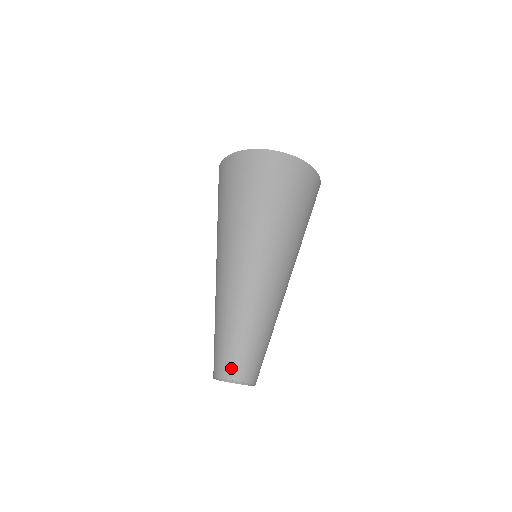
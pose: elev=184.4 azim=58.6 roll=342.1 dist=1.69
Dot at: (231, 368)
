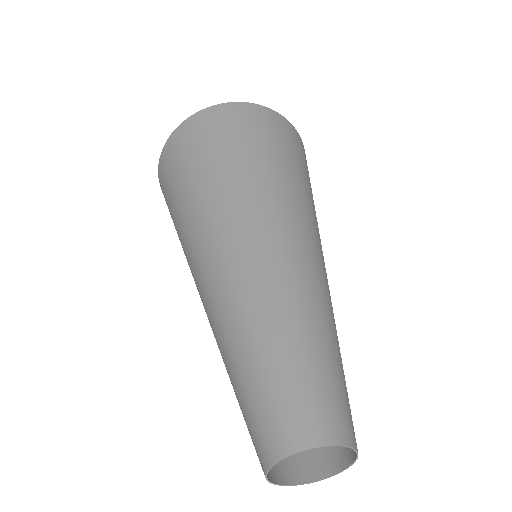
Dot at: (334, 418)
